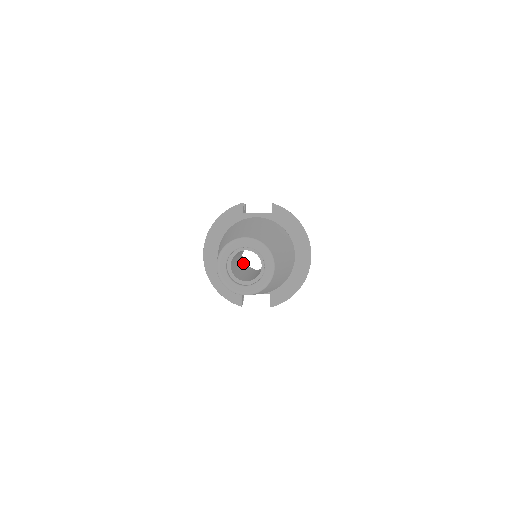
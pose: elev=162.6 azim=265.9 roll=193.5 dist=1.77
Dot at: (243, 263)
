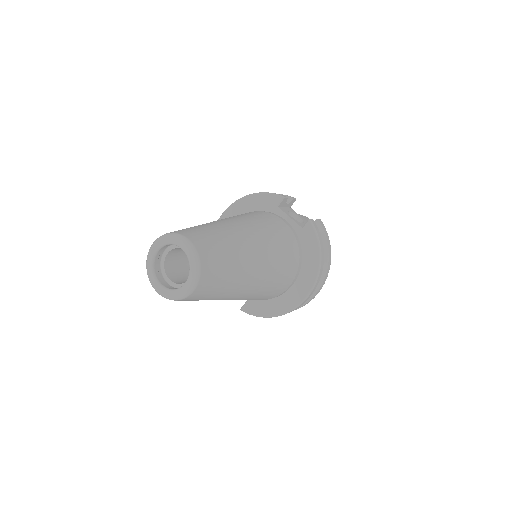
Dot at: occluded
